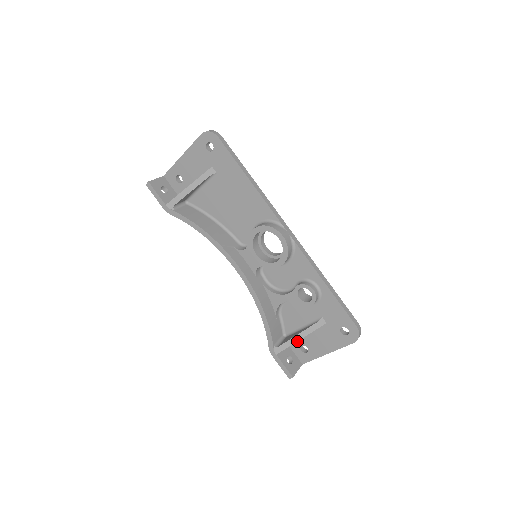
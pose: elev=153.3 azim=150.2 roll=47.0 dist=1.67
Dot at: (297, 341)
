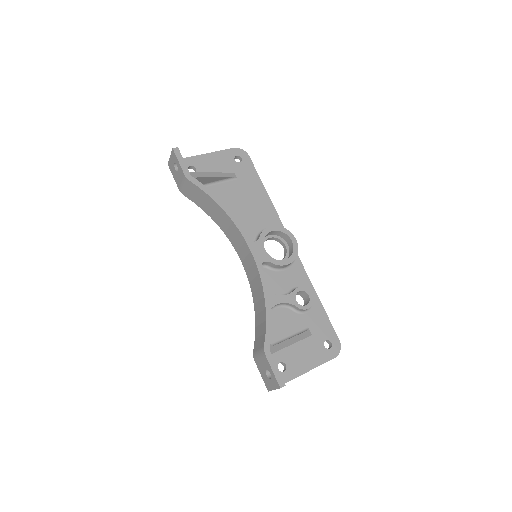
Dot at: (276, 356)
